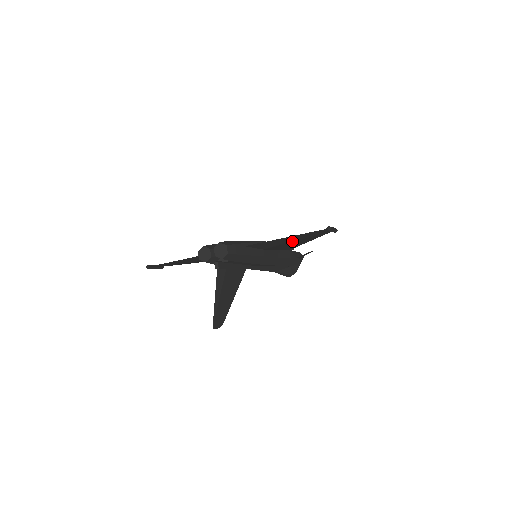
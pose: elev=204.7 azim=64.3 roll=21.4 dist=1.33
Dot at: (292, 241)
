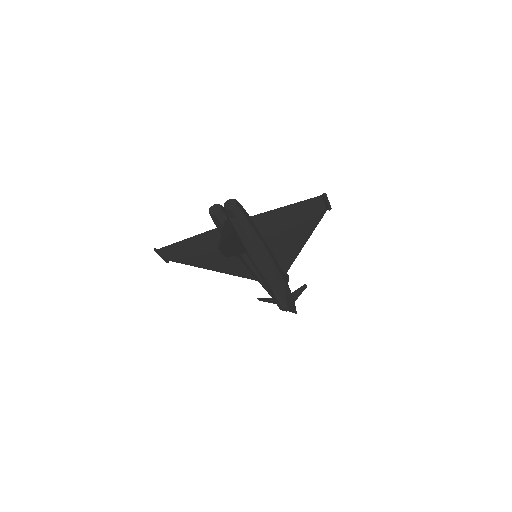
Dot at: (291, 225)
